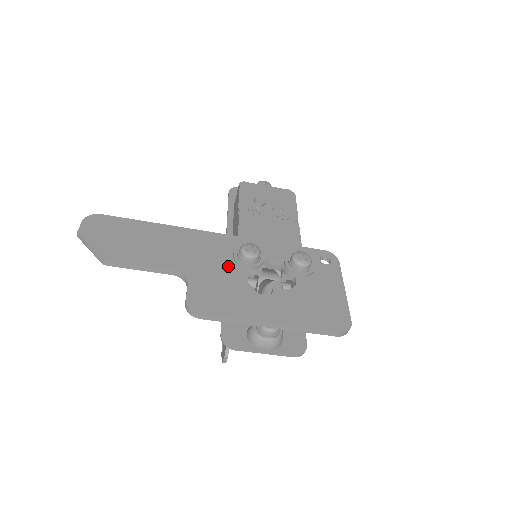
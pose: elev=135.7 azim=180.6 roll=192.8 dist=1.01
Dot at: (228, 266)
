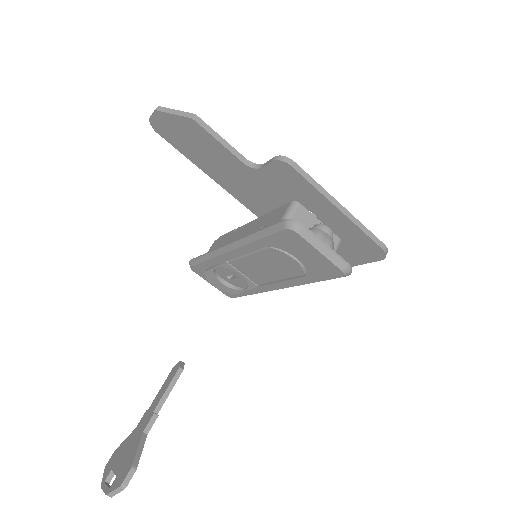
Dot at: occluded
